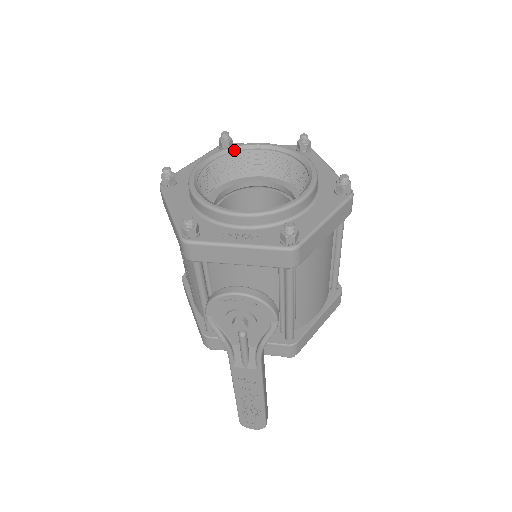
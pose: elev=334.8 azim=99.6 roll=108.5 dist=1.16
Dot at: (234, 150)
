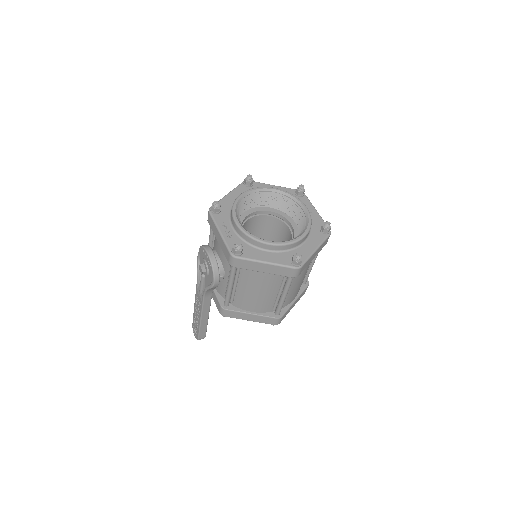
Dot at: (291, 197)
